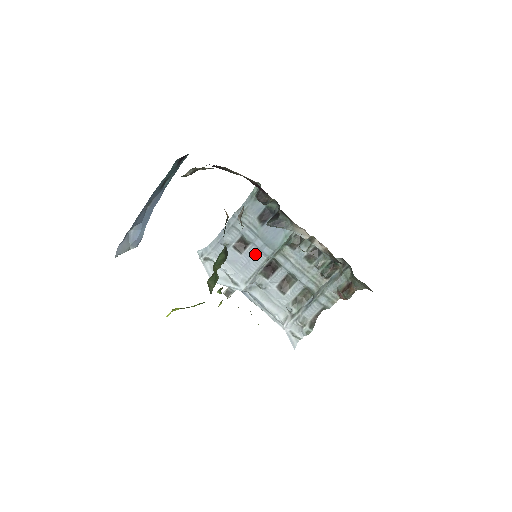
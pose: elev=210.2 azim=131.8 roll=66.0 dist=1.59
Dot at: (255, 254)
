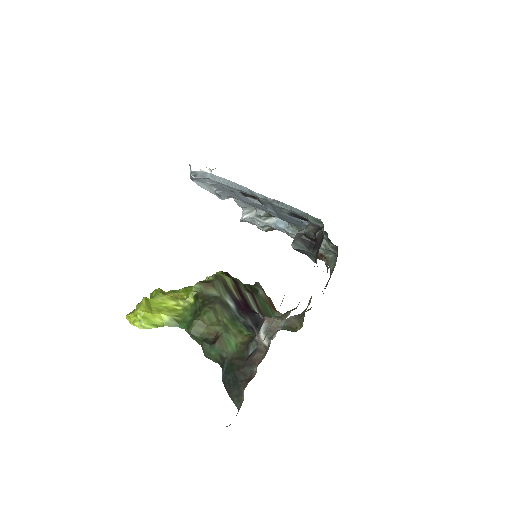
Dot at: (260, 206)
